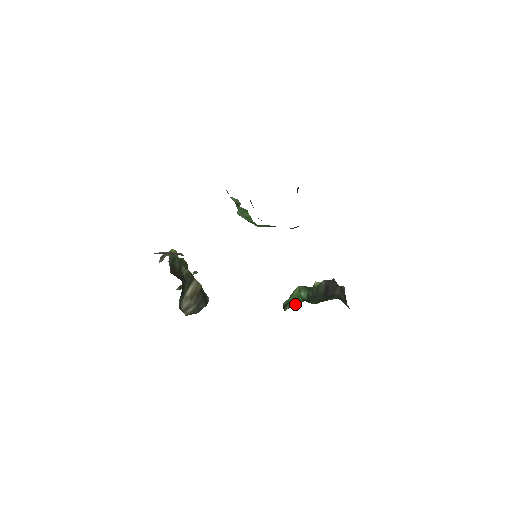
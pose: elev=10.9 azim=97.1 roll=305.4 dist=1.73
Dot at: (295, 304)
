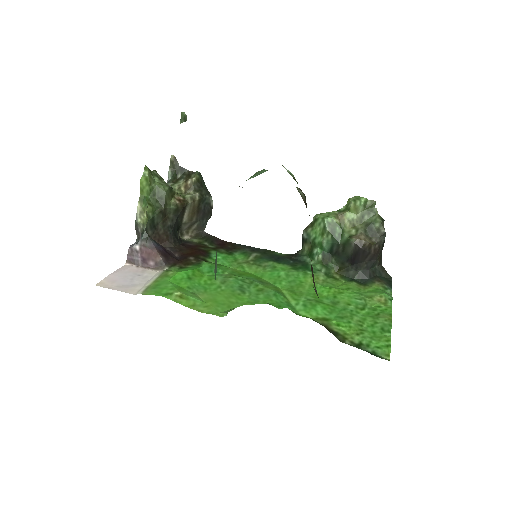
Dot at: (313, 260)
